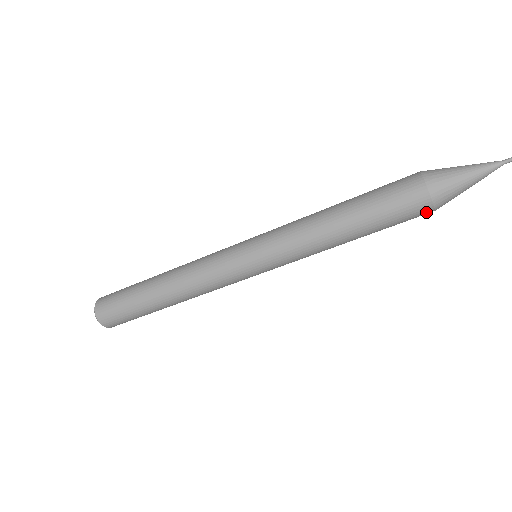
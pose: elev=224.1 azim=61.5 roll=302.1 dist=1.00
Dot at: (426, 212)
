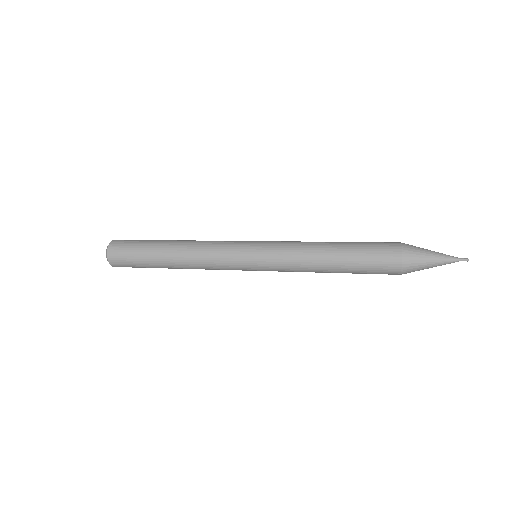
Dot at: (394, 274)
